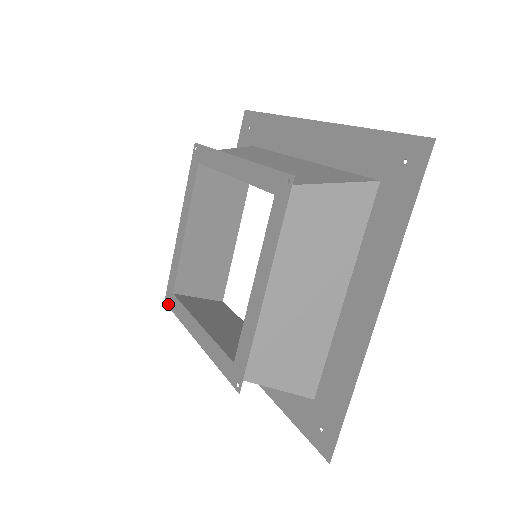
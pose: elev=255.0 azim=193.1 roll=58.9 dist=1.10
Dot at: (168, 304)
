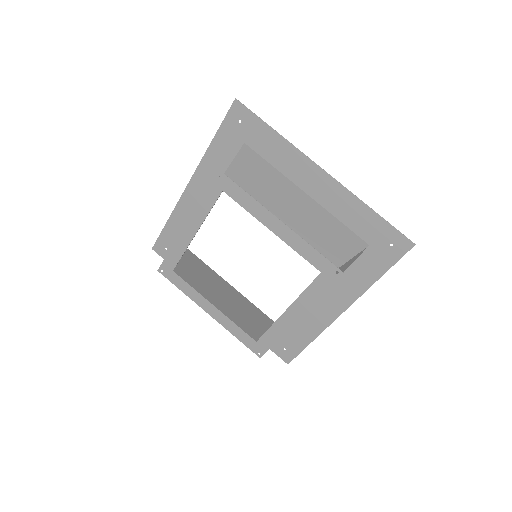
Dot at: (165, 275)
